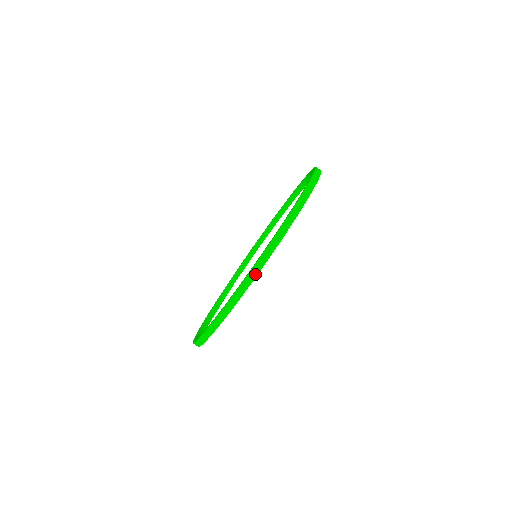
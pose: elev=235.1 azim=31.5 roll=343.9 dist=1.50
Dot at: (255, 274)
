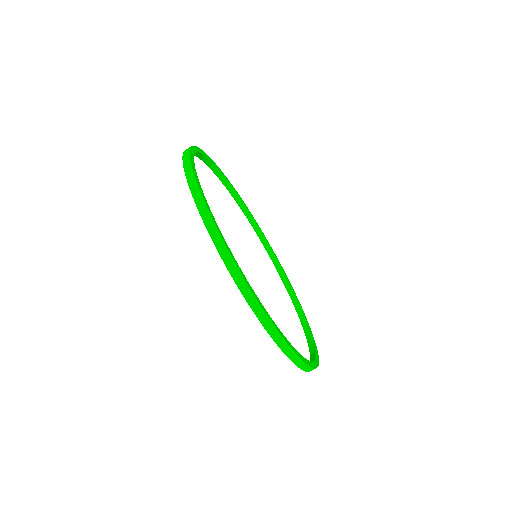
Dot at: (268, 322)
